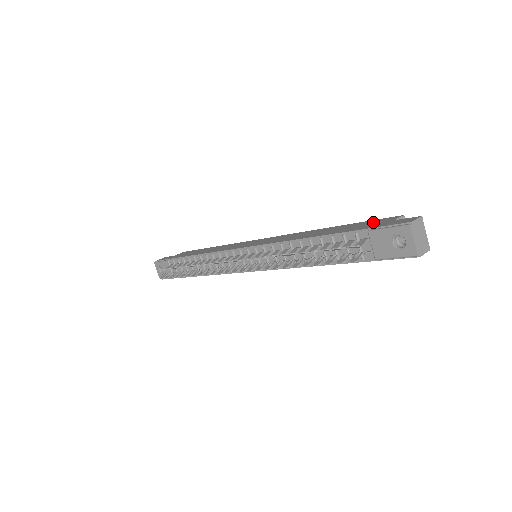
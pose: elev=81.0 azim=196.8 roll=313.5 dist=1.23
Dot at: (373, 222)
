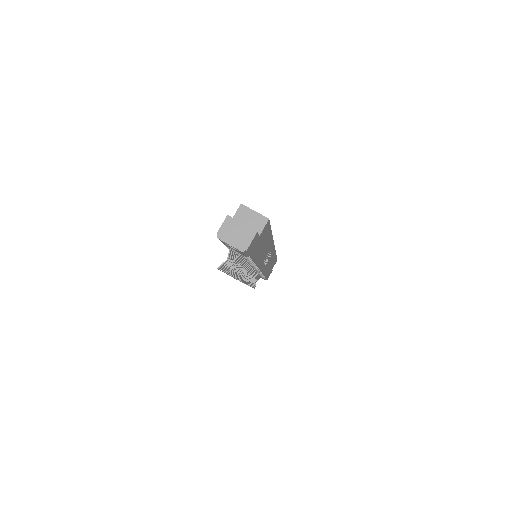
Dot at: occluded
